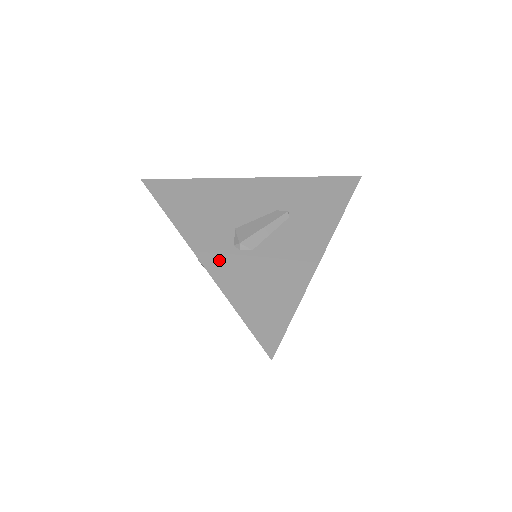
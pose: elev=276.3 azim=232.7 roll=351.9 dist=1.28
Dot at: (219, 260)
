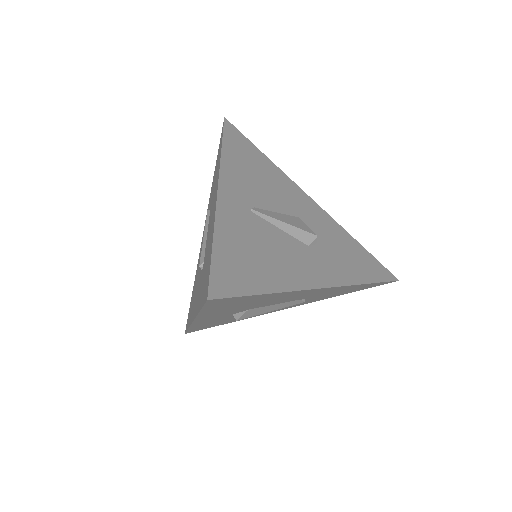
Dot at: occluded
